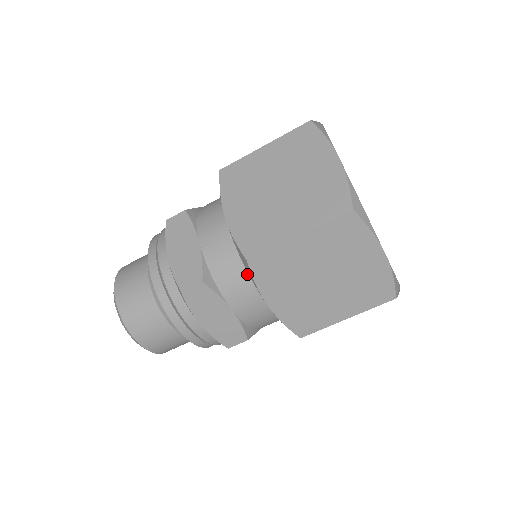
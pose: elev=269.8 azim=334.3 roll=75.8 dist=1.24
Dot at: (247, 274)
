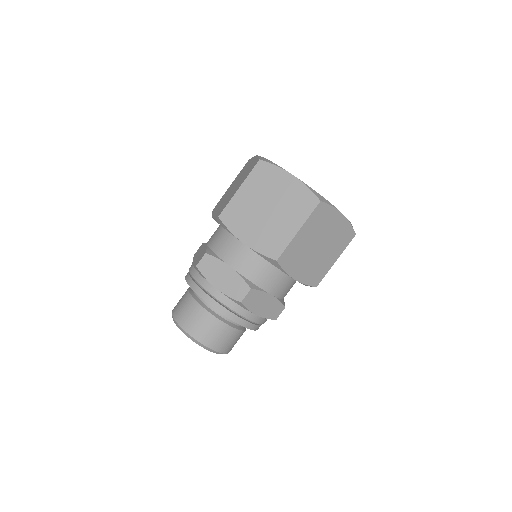
Dot at: (272, 269)
